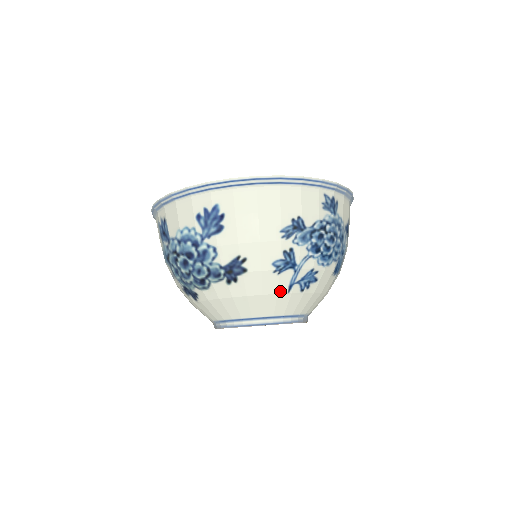
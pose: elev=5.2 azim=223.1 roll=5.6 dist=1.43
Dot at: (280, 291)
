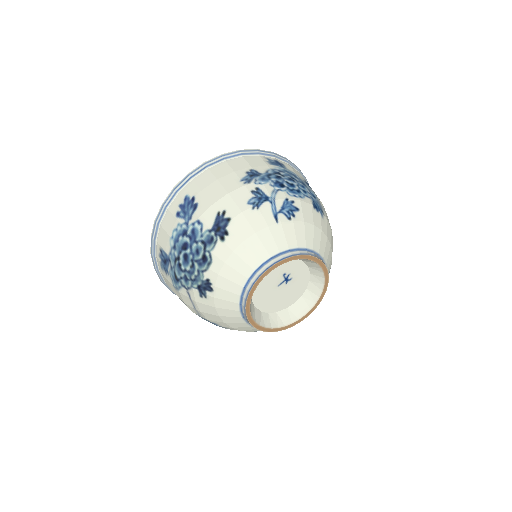
Dot at: (269, 223)
